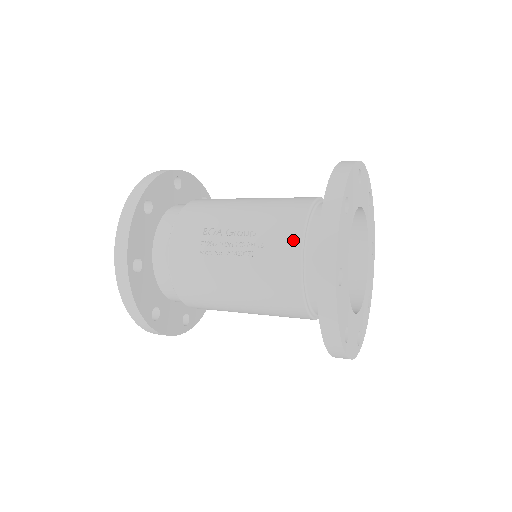
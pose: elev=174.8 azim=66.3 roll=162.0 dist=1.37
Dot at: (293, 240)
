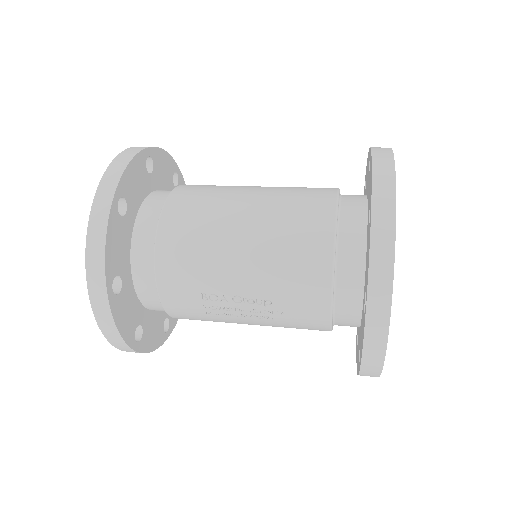
Dot at: (320, 312)
